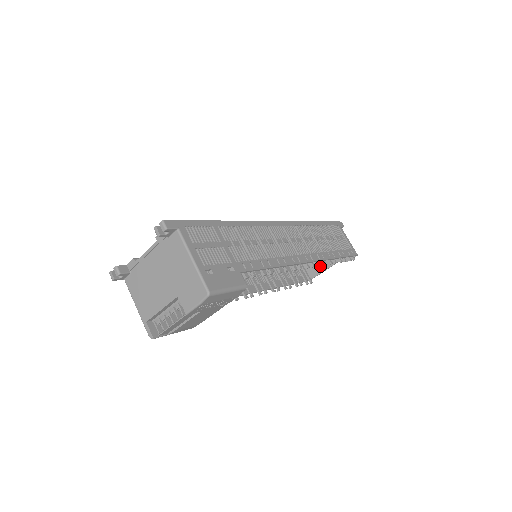
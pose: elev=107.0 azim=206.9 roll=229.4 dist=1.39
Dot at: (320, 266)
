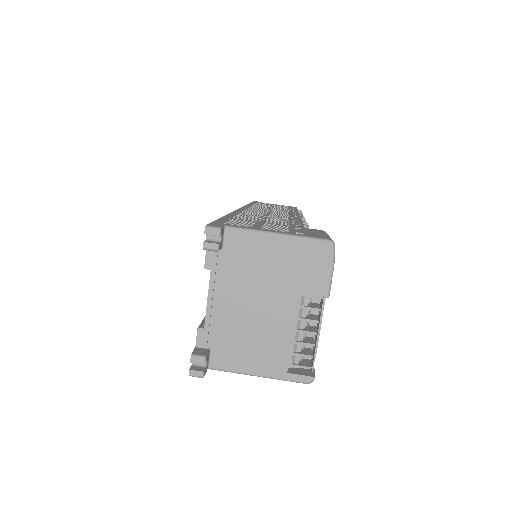
Dot at: occluded
